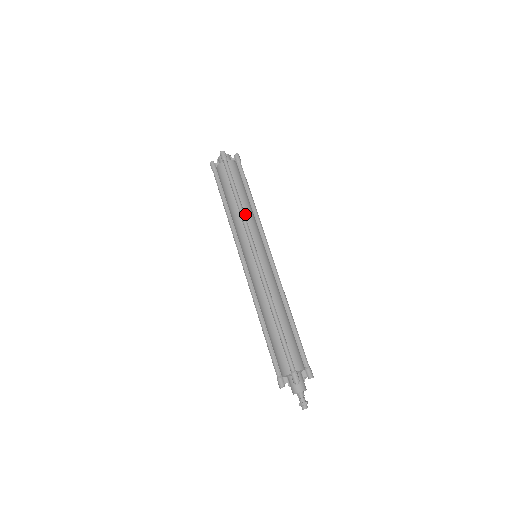
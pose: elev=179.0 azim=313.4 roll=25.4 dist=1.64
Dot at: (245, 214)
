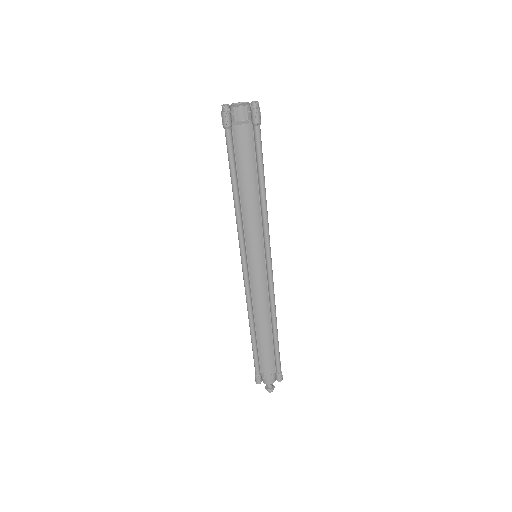
Dot at: occluded
